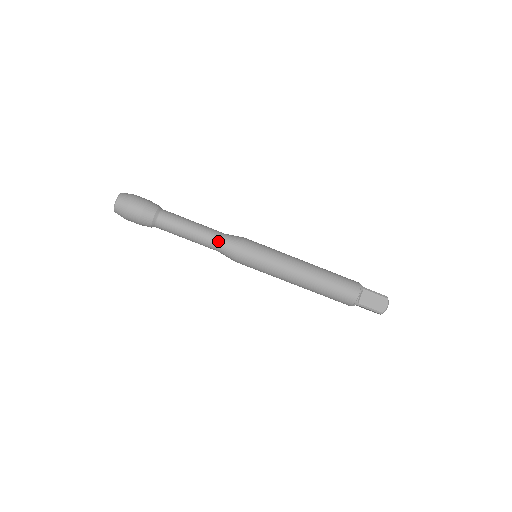
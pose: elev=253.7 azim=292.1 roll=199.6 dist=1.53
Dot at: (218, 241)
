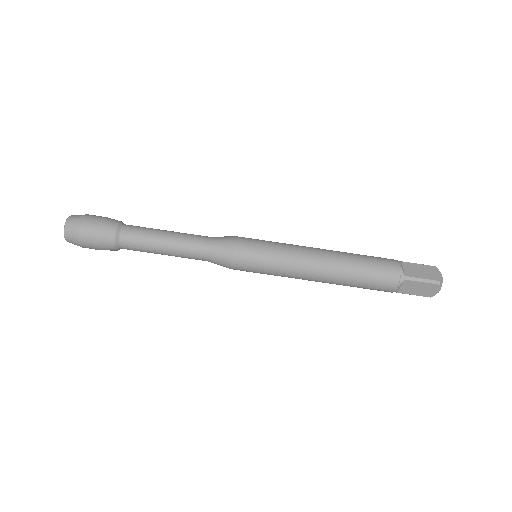
Dot at: (201, 257)
